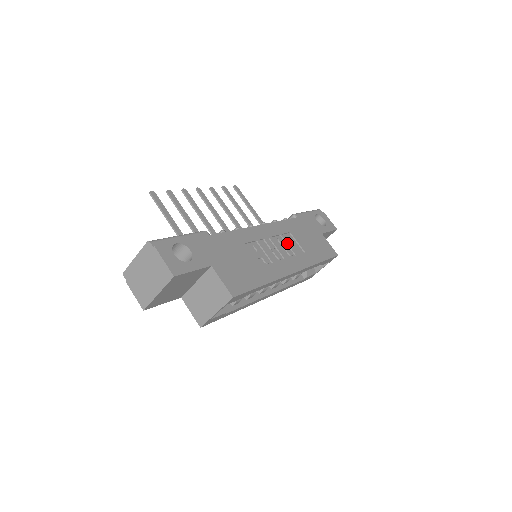
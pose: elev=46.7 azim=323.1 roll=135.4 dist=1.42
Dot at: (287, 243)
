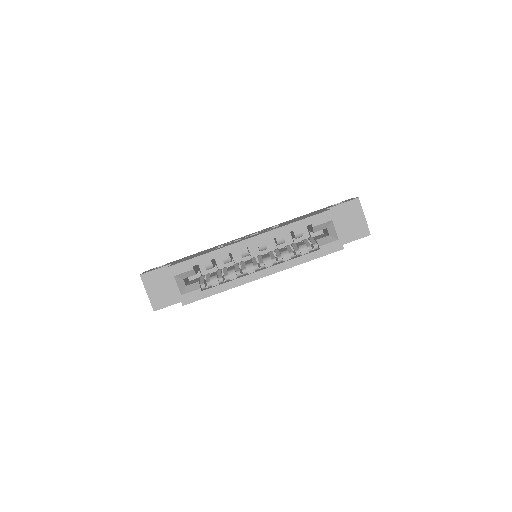
Dot at: occluded
